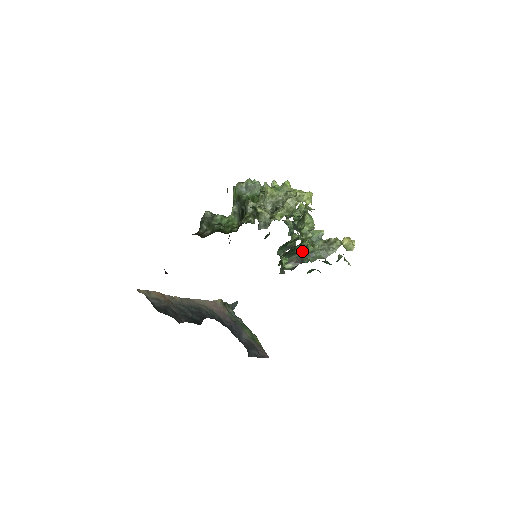
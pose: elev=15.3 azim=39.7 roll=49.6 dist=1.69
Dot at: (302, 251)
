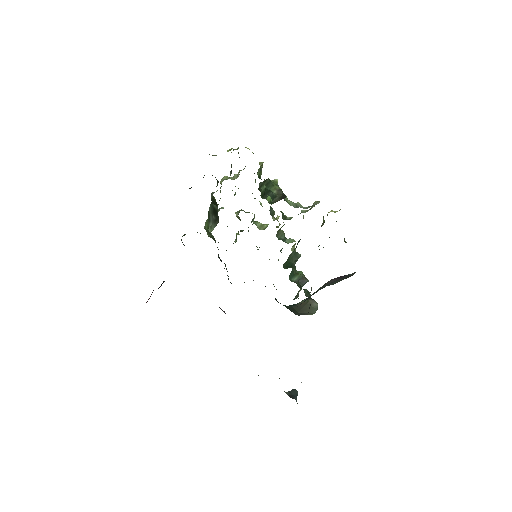
Dot at: (280, 194)
